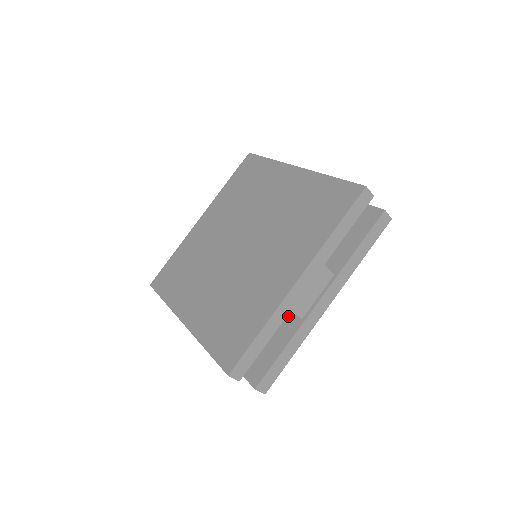
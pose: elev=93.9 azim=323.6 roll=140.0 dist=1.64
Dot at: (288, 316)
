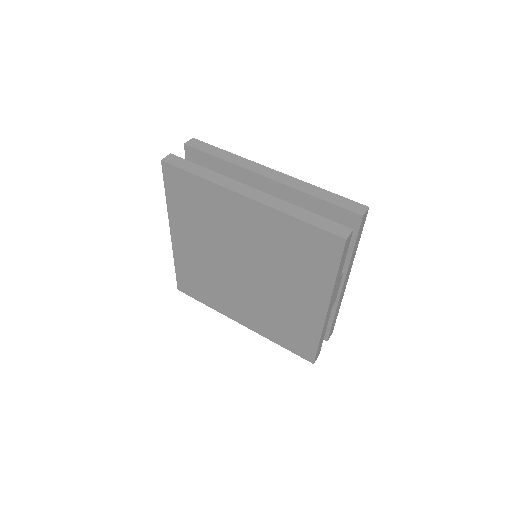
Dot at: occluded
